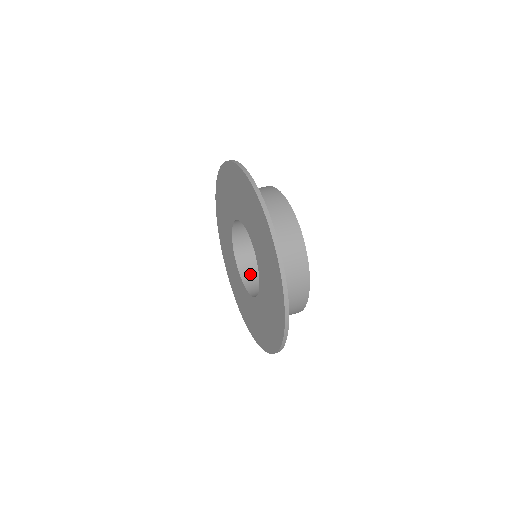
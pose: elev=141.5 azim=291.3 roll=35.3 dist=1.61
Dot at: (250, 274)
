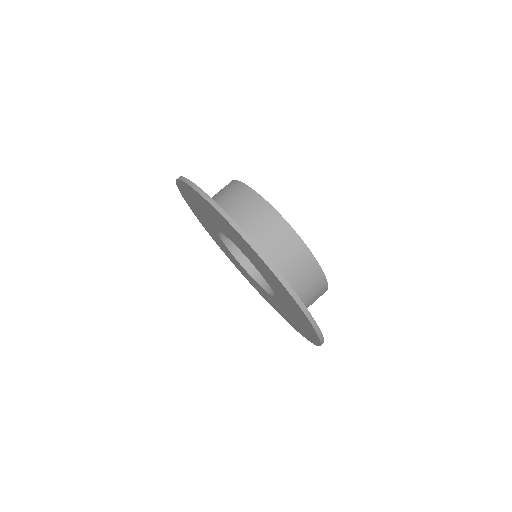
Dot at: occluded
